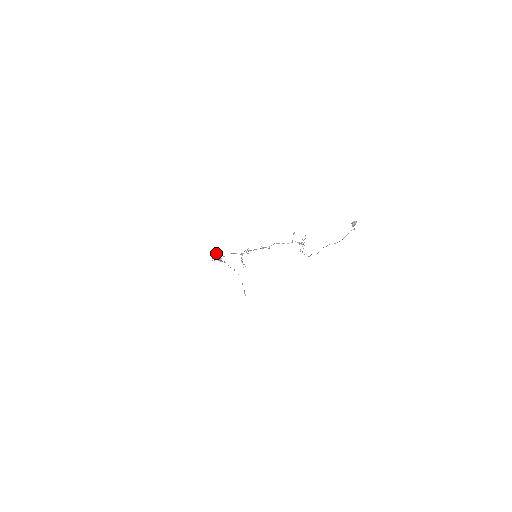
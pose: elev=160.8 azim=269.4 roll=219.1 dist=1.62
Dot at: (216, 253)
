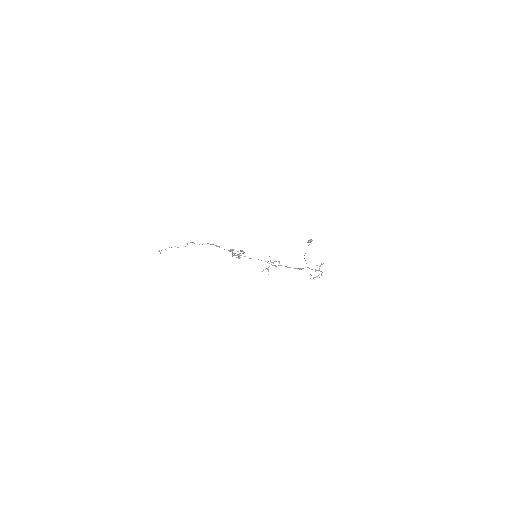
Dot at: (241, 251)
